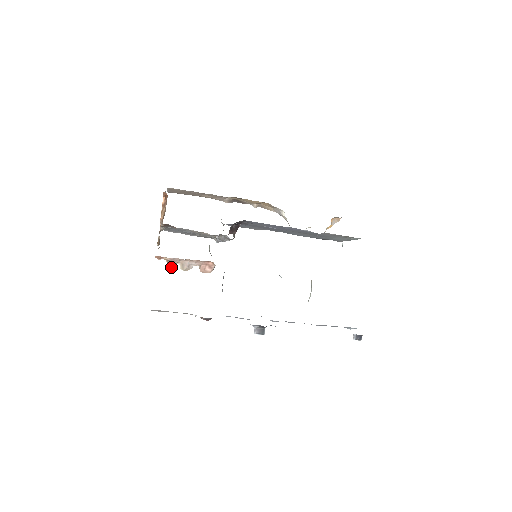
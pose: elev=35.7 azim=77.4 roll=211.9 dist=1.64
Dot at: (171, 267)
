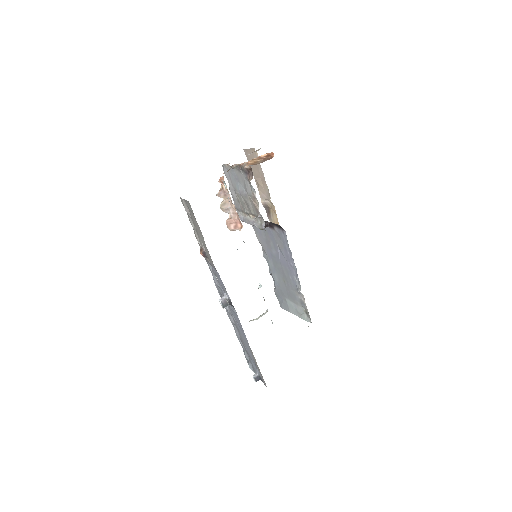
Dot at: (218, 195)
